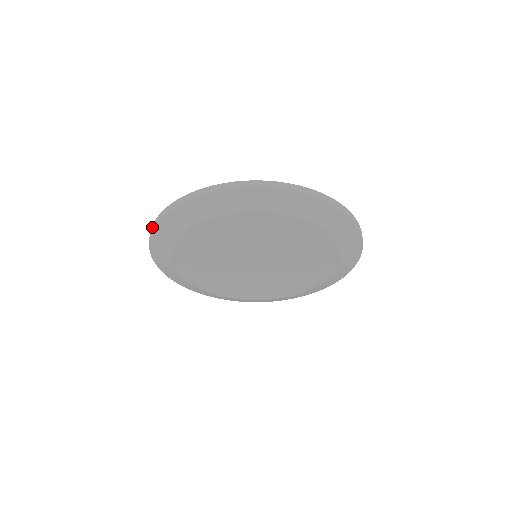
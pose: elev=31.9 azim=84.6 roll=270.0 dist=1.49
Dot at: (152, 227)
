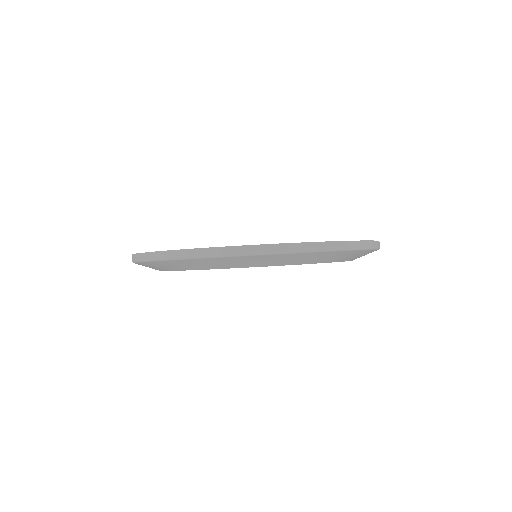
Dot at: occluded
